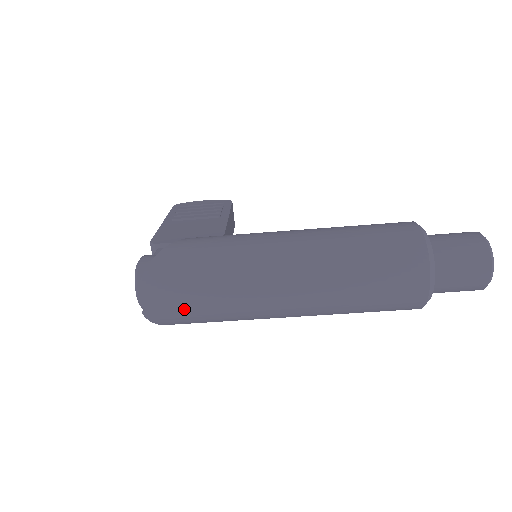
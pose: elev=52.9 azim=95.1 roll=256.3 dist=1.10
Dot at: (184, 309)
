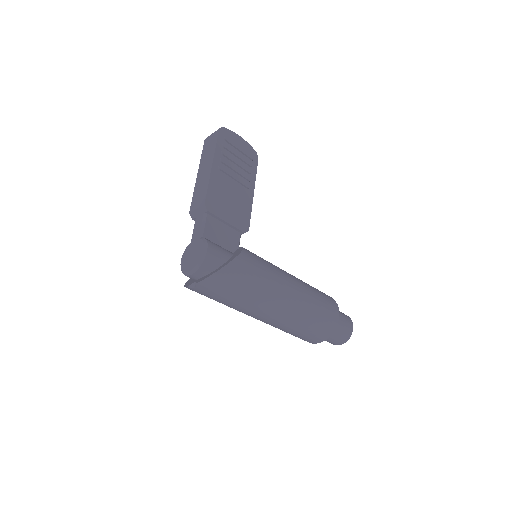
Dot at: (211, 297)
